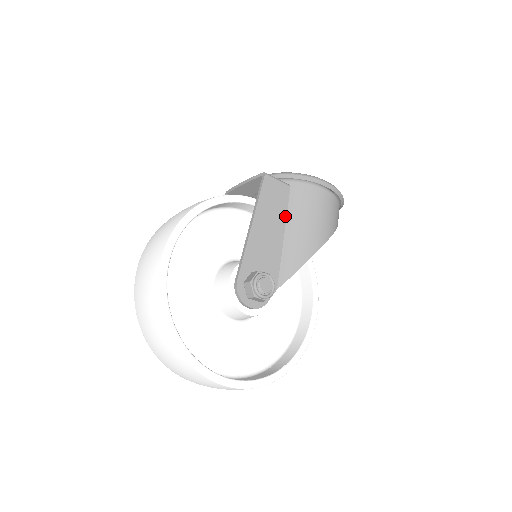
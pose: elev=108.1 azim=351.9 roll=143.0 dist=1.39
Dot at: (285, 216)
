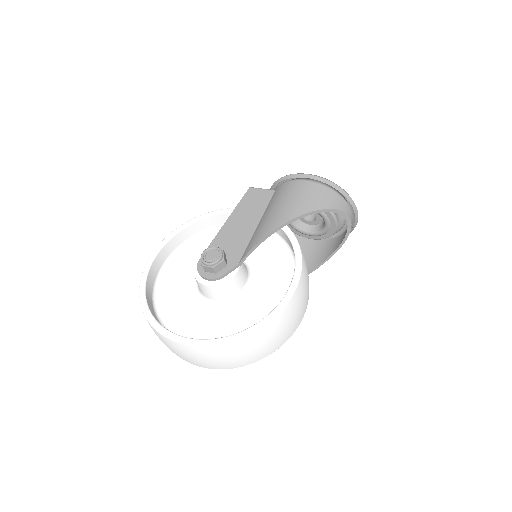
Dot at: (263, 211)
